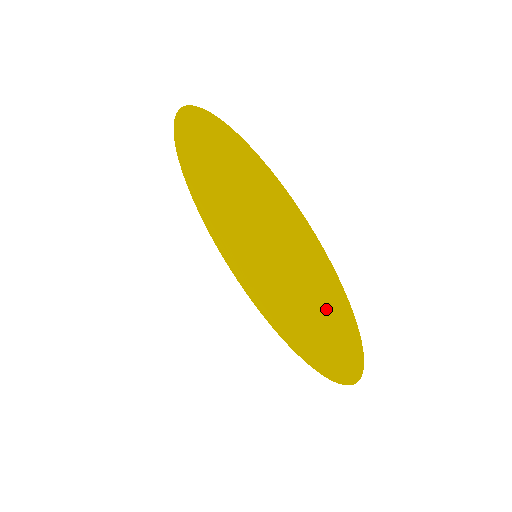
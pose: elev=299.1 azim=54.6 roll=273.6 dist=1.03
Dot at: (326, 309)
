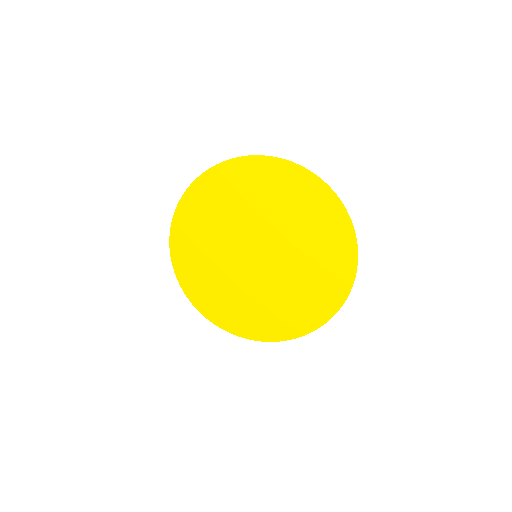
Dot at: (324, 285)
